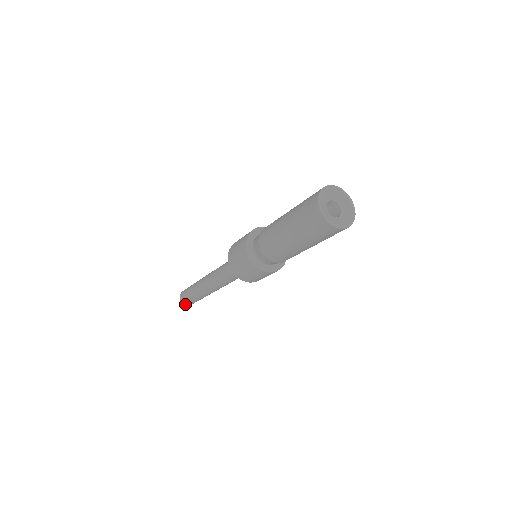
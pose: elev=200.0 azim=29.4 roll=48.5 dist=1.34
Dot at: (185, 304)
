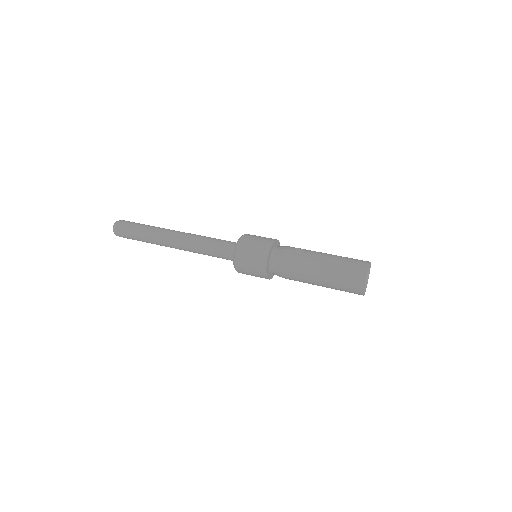
Dot at: occluded
